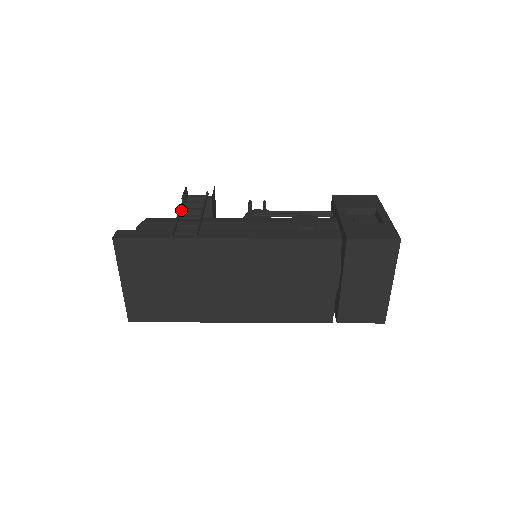
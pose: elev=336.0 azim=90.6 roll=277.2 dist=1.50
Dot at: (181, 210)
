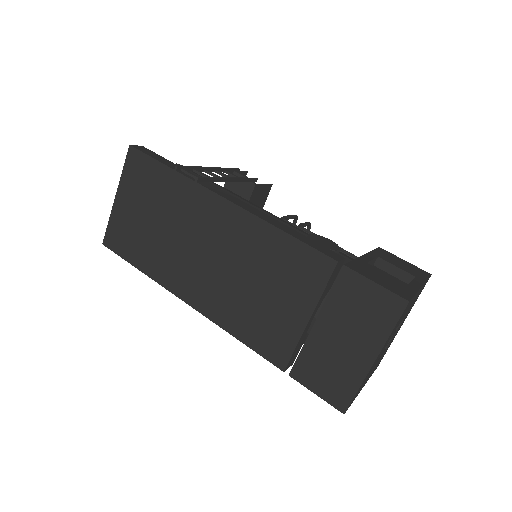
Dot at: (214, 169)
